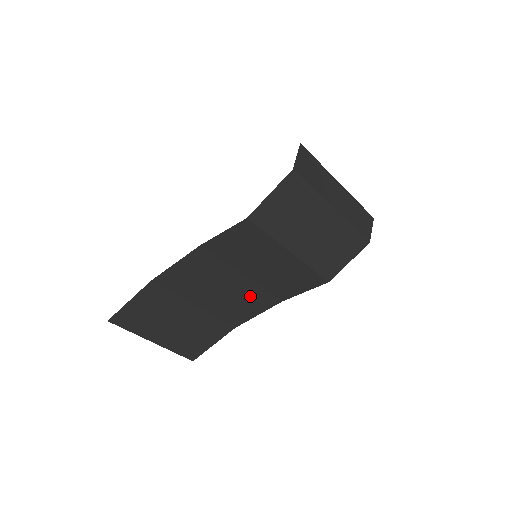
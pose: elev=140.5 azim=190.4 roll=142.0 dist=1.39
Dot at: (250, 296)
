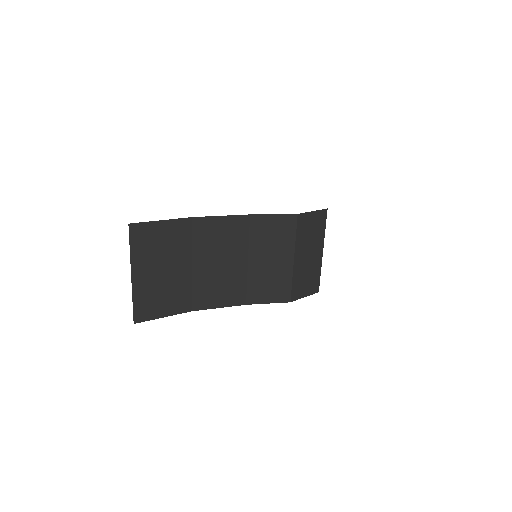
Dot at: (233, 284)
